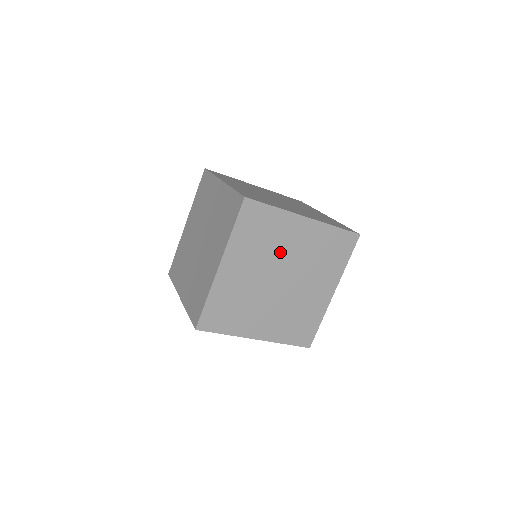
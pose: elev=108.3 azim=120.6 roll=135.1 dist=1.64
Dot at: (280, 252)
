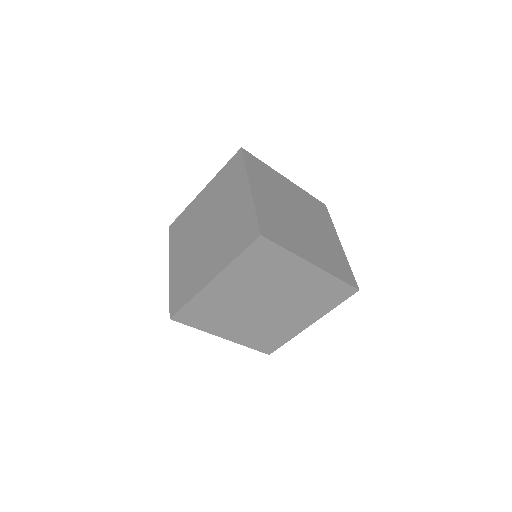
Dot at: (275, 284)
